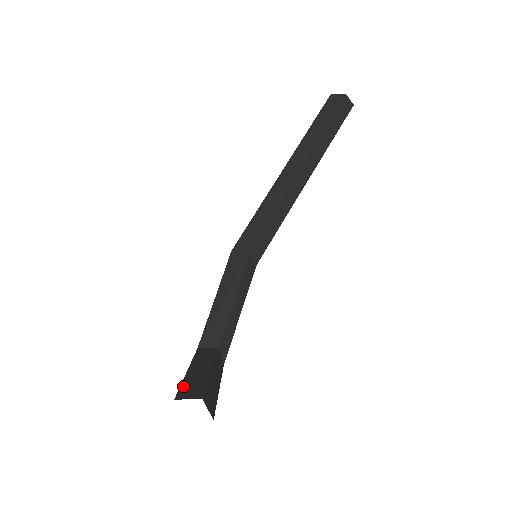
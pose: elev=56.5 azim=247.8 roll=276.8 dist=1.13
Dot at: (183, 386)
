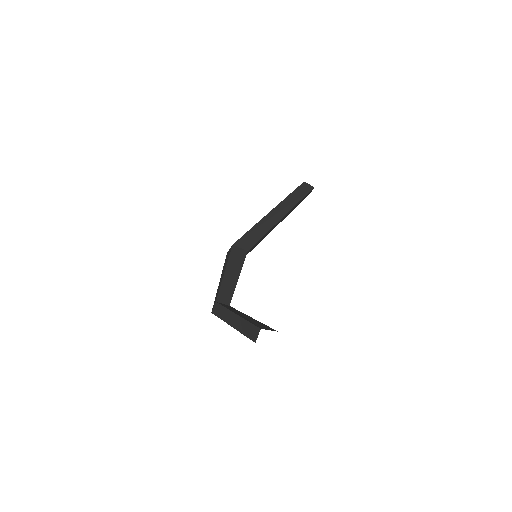
Dot at: (252, 323)
